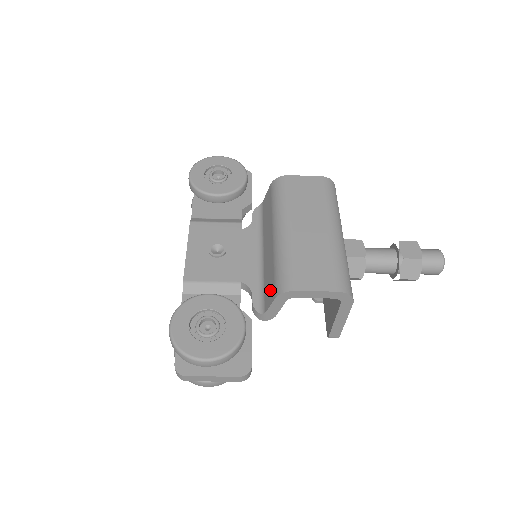
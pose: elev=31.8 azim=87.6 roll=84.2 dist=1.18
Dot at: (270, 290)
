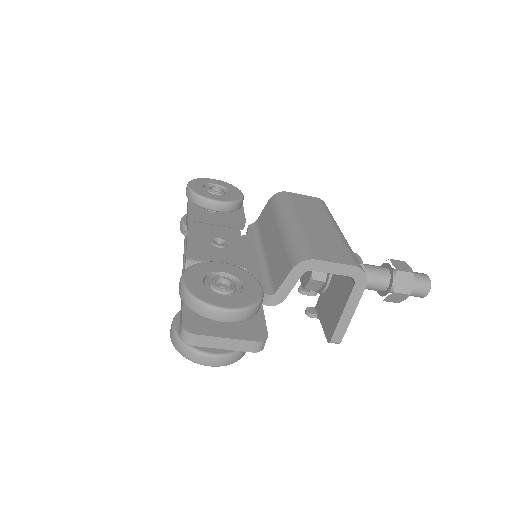
Dot at: (282, 269)
